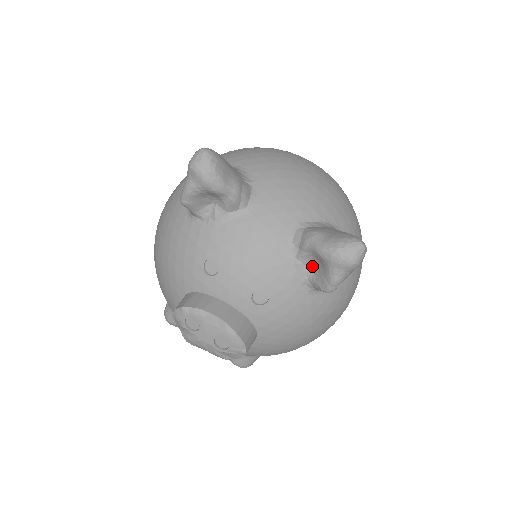
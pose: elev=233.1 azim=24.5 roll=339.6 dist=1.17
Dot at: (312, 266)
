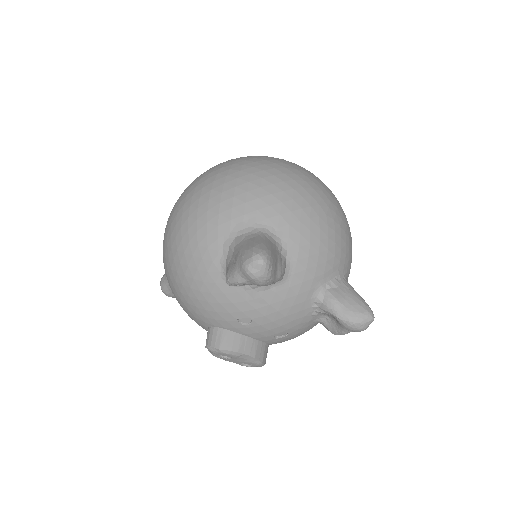
Dot at: (326, 316)
